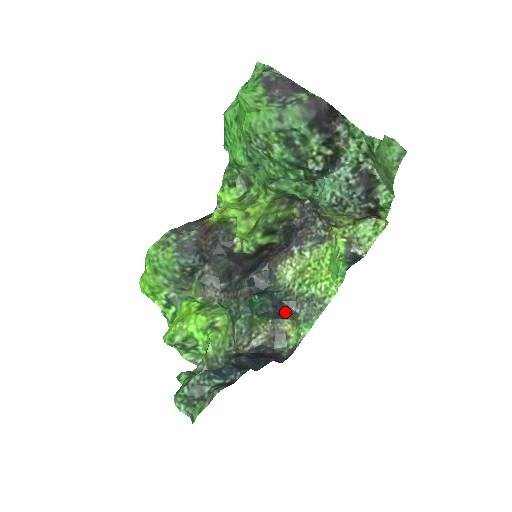
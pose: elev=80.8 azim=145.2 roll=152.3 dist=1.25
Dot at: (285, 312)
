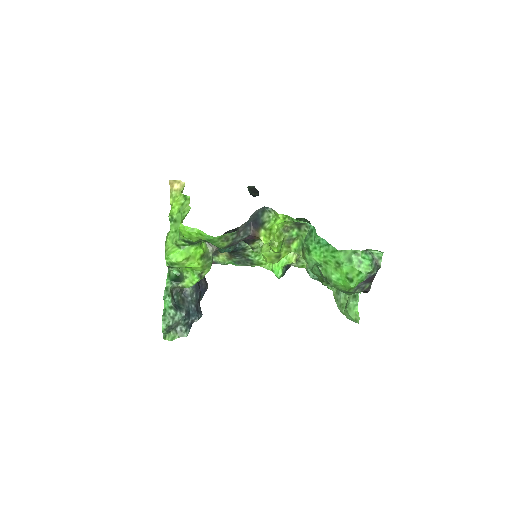
Dot at: (231, 252)
